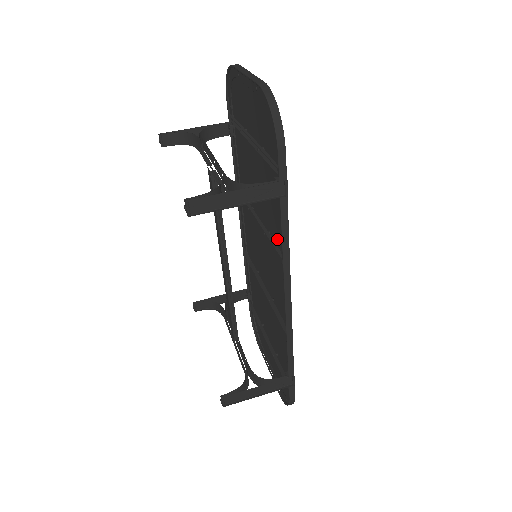
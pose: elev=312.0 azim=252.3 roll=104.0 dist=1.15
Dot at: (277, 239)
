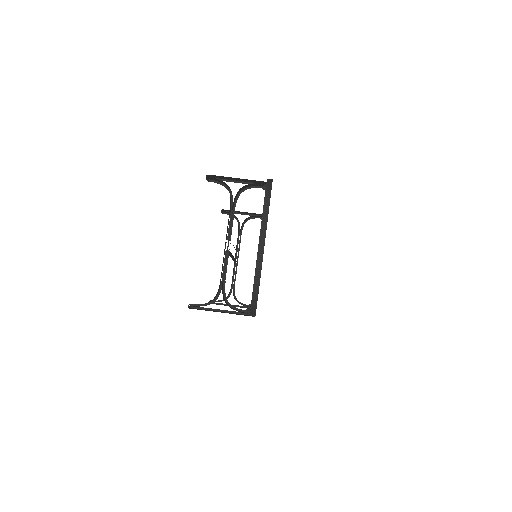
Dot at: occluded
